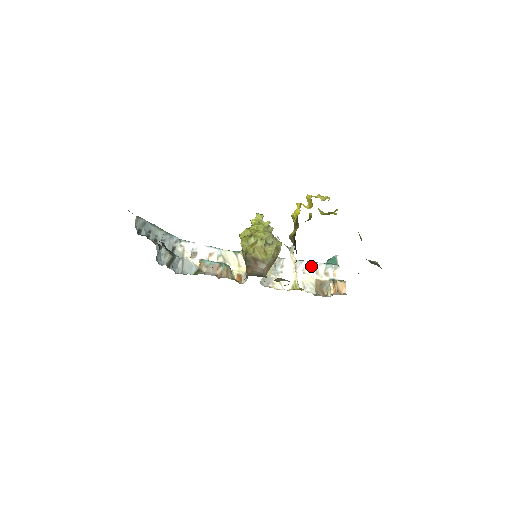
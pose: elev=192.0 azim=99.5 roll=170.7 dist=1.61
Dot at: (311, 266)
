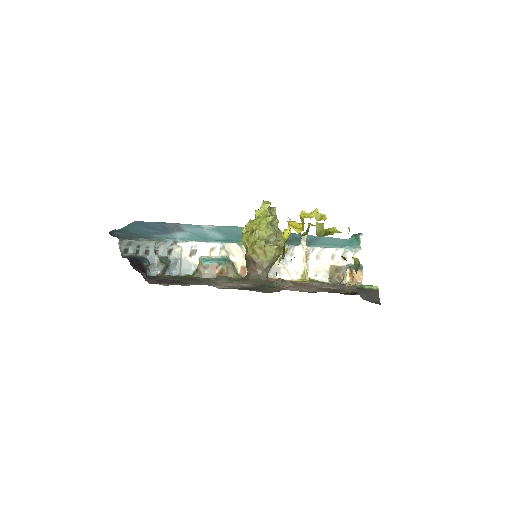
Dot at: (326, 251)
